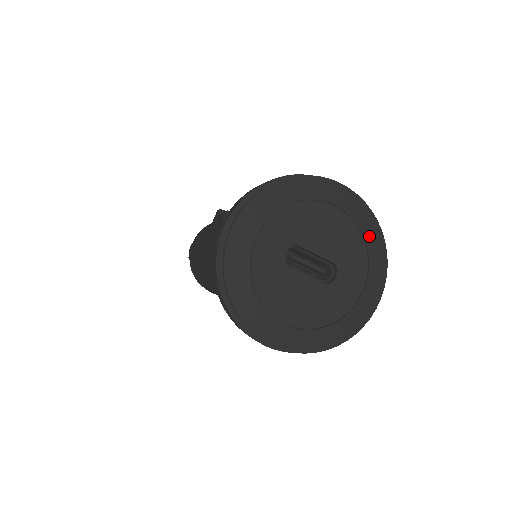
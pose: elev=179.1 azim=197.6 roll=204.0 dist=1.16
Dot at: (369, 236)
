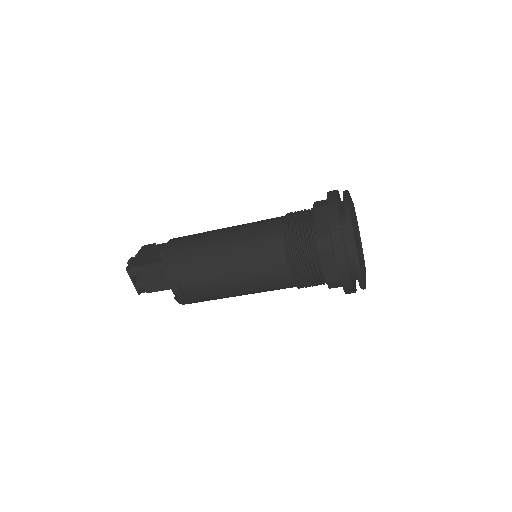
Dot at: occluded
